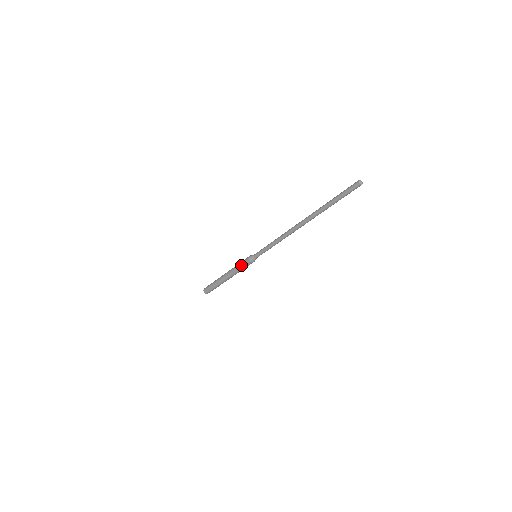
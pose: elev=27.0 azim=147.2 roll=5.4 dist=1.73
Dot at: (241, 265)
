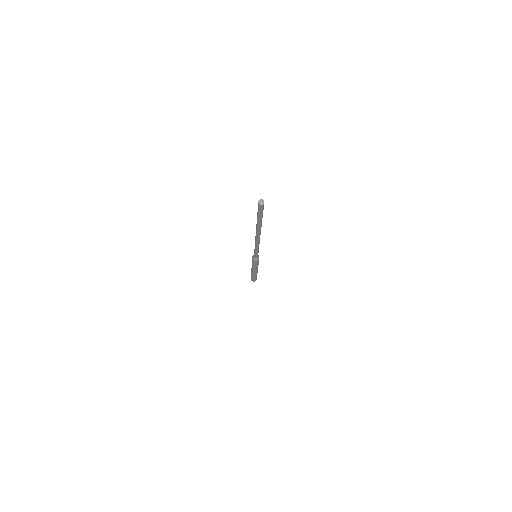
Dot at: occluded
